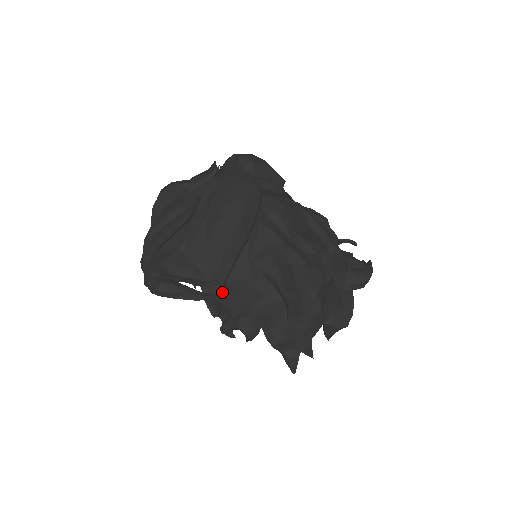
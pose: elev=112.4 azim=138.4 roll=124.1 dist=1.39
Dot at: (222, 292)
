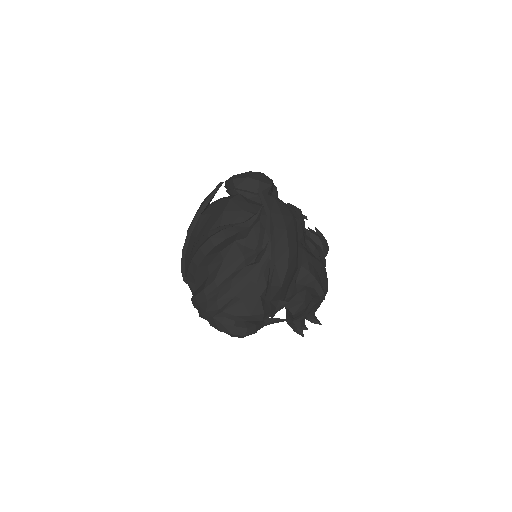
Dot at: occluded
